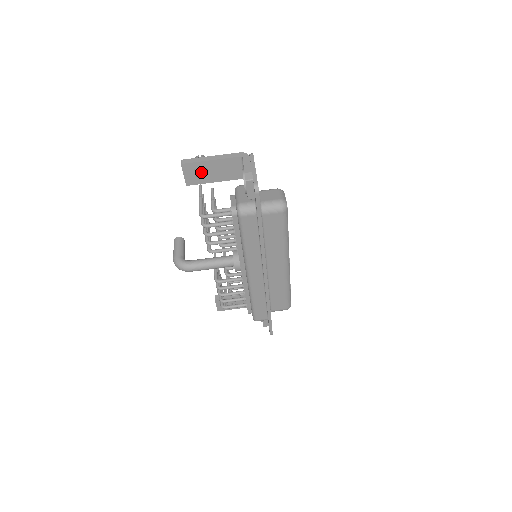
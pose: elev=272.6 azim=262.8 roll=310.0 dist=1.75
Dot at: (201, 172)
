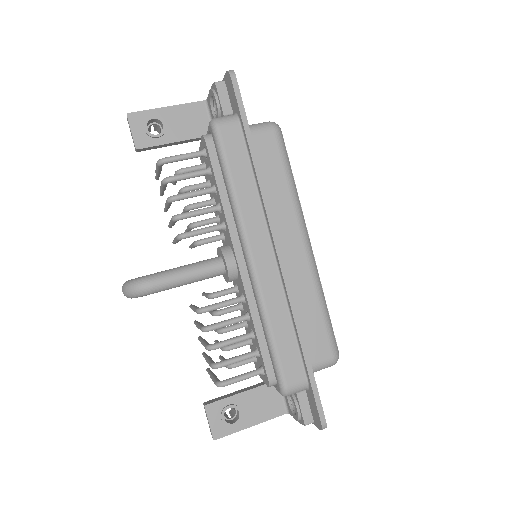
Dot at: occluded
